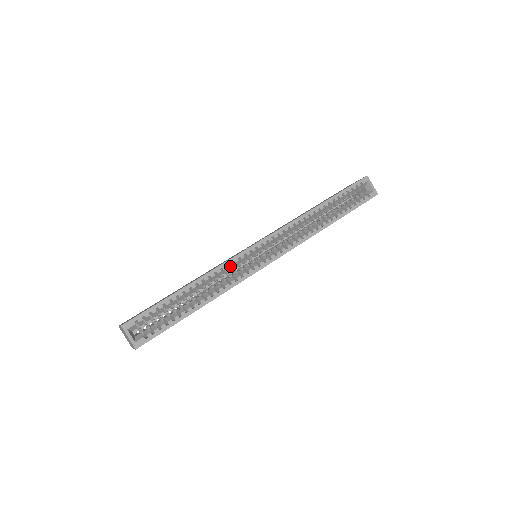
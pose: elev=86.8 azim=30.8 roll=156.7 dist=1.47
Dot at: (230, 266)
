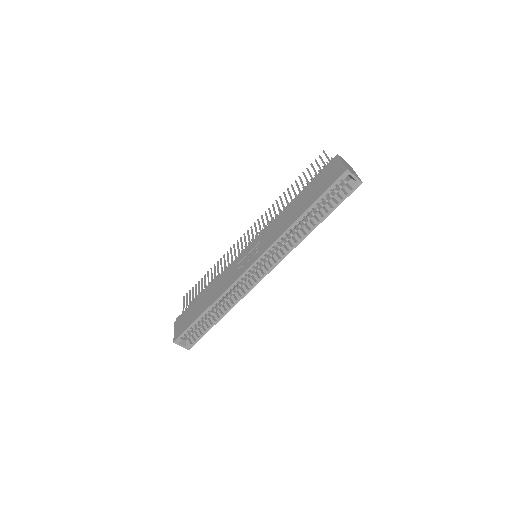
Dot at: occluded
